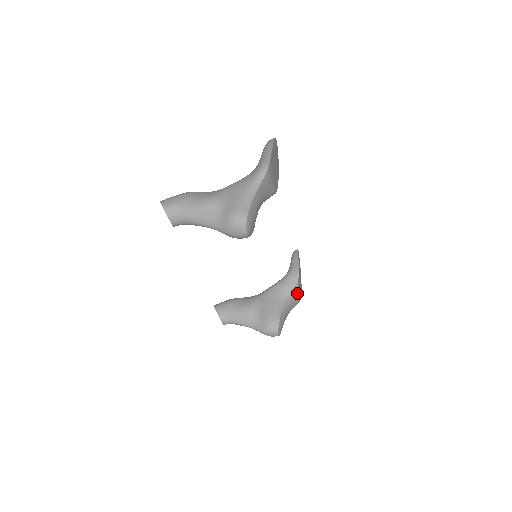
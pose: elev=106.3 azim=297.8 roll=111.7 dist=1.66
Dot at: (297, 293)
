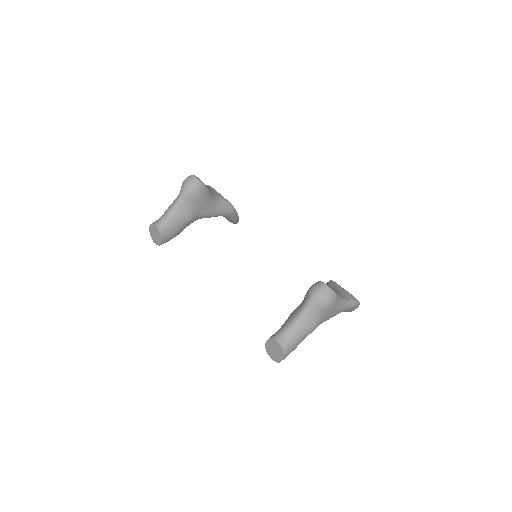
Dot at: (339, 286)
